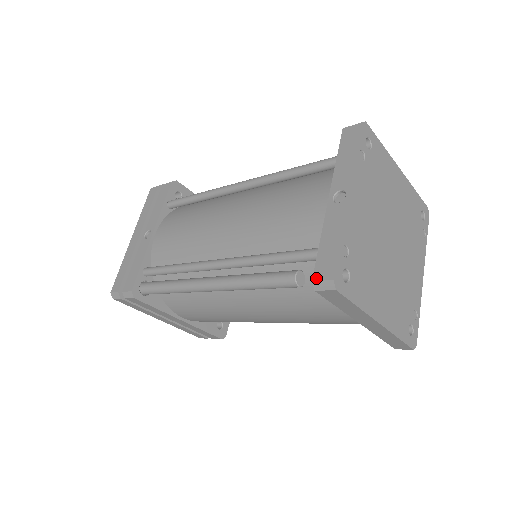
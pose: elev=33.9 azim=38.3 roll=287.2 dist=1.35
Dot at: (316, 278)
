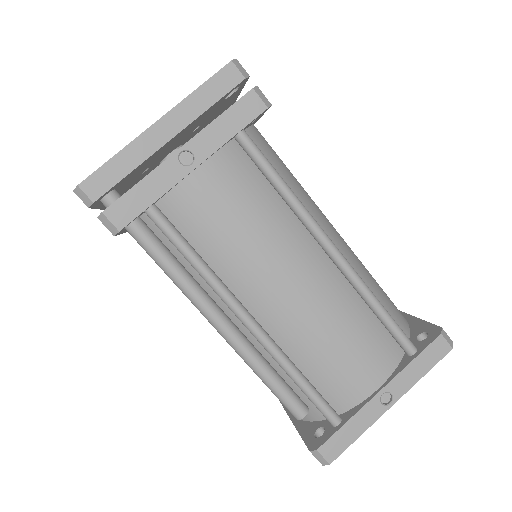
Dot at: (321, 451)
